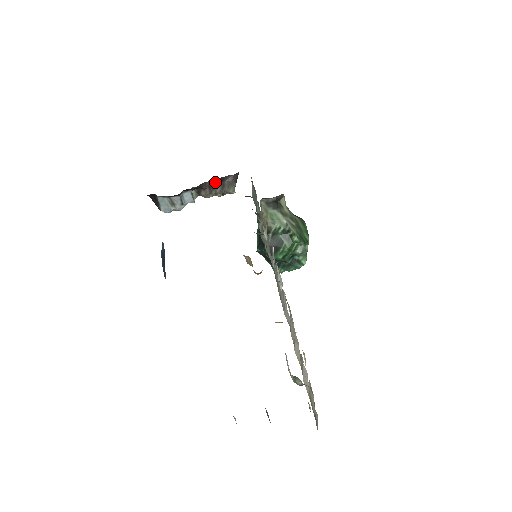
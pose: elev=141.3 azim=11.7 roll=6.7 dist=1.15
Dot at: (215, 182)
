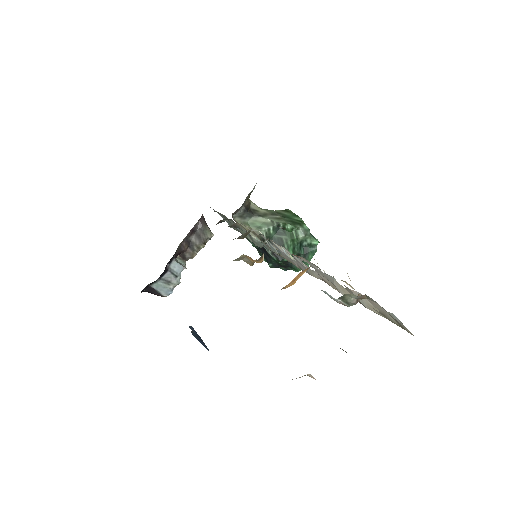
Dot at: (189, 238)
